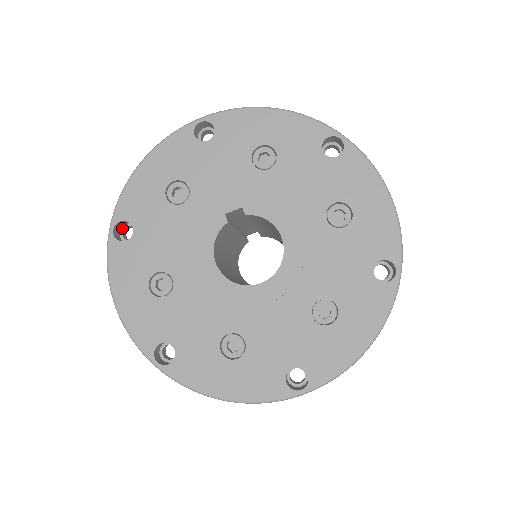
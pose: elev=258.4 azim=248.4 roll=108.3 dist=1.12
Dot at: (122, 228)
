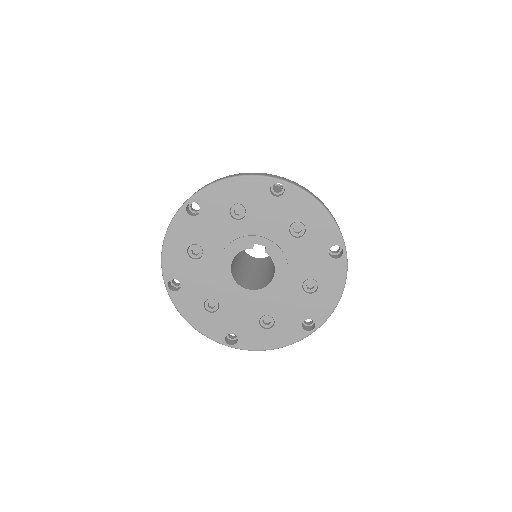
Dot at: occluded
